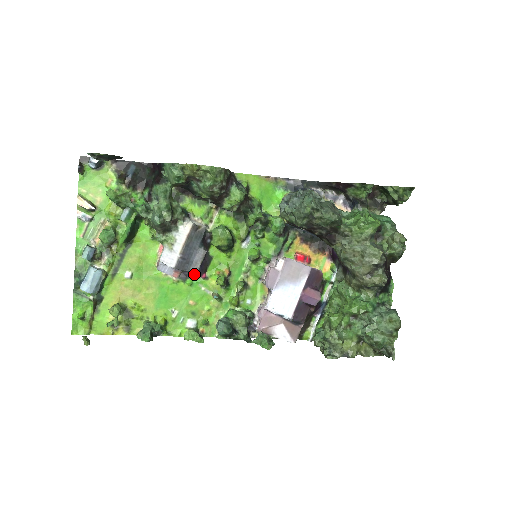
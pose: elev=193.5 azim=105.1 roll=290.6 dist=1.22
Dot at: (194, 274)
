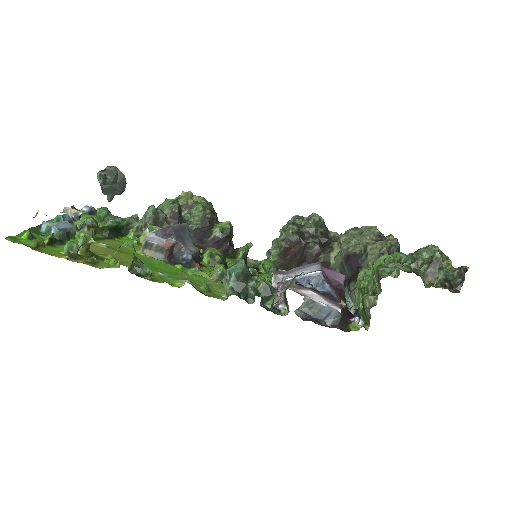
Dot at: (186, 264)
